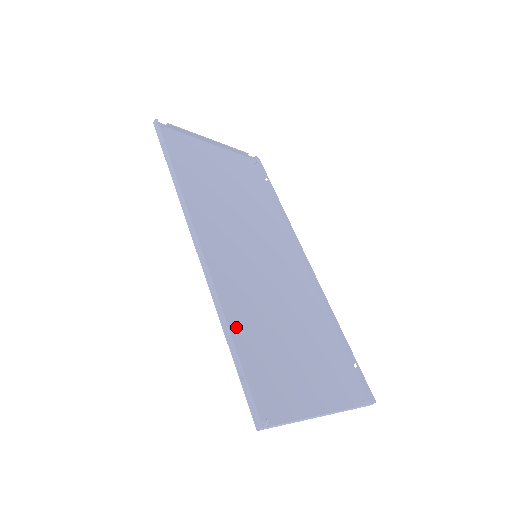
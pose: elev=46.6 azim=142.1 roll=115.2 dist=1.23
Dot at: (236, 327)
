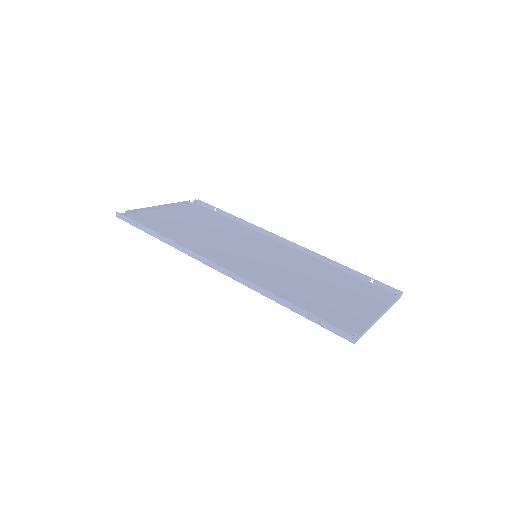
Dot at: (287, 299)
